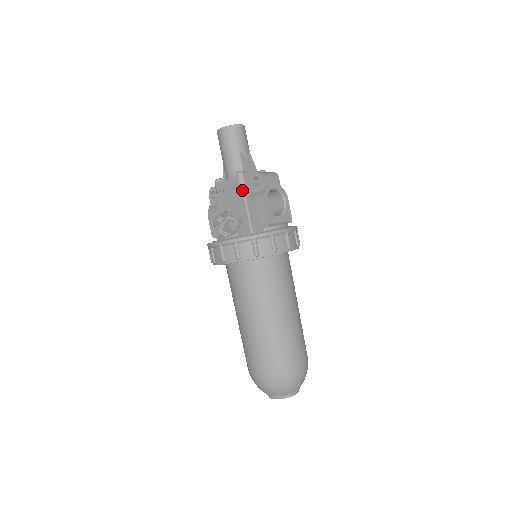
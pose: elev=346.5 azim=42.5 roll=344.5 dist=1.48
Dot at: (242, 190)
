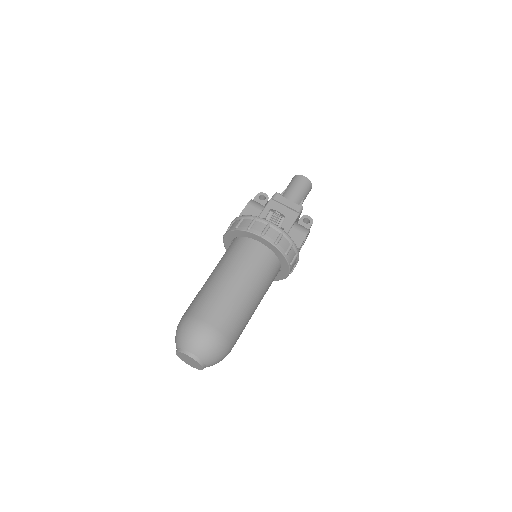
Dot at: (297, 215)
